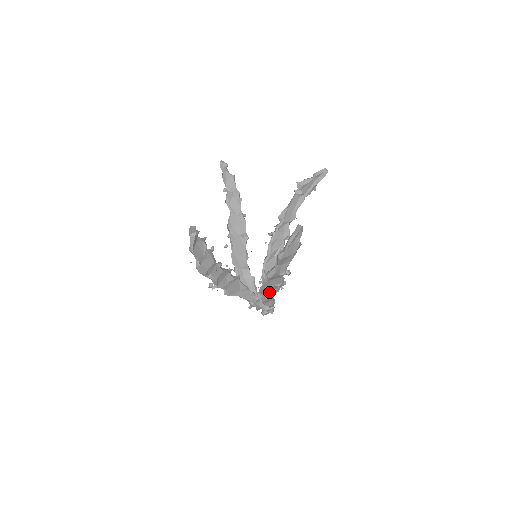
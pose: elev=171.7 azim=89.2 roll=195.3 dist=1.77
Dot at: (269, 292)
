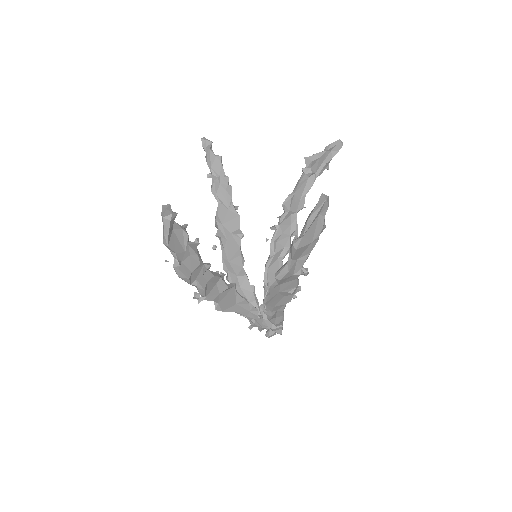
Dot at: (277, 303)
